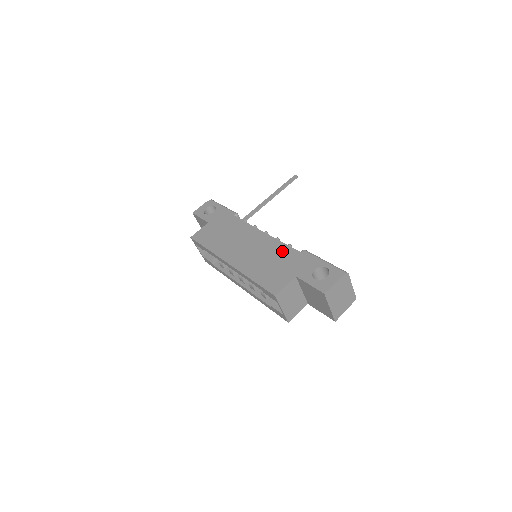
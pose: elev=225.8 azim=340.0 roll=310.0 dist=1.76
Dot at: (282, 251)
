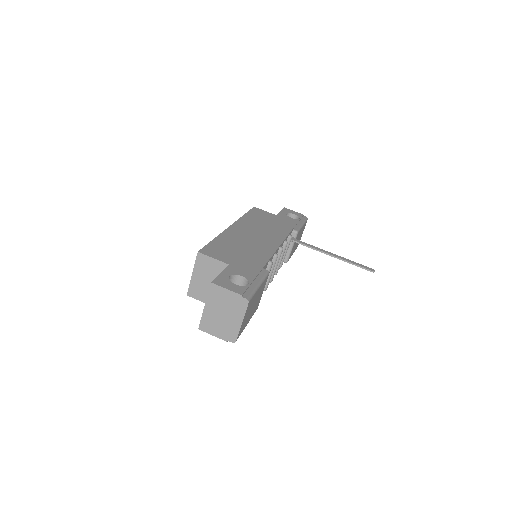
Dot at: (259, 256)
